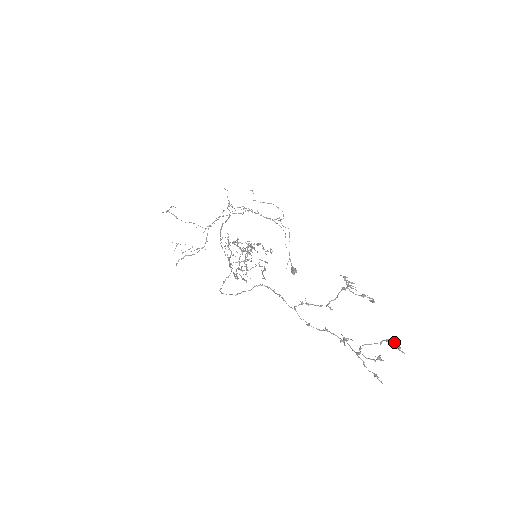
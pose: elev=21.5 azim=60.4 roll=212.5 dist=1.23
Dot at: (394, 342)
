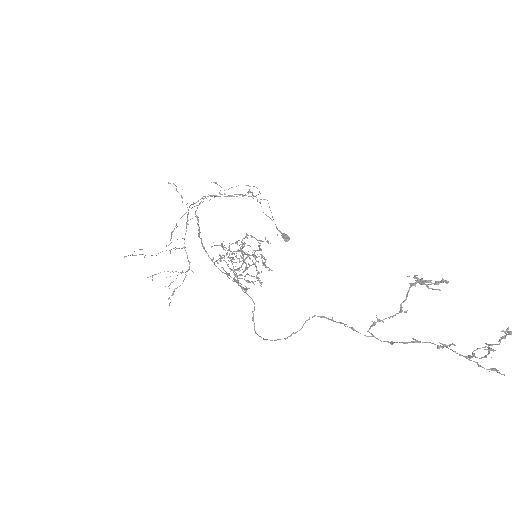
Dot at: (506, 331)
